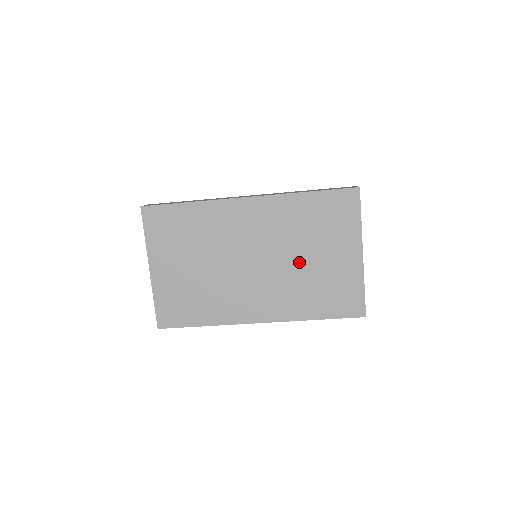
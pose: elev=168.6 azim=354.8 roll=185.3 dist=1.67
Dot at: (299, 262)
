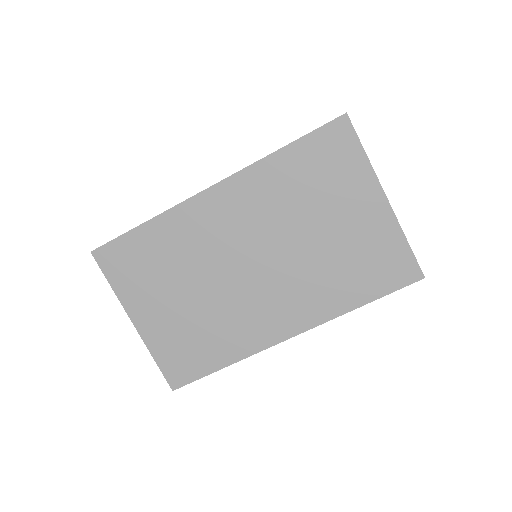
Dot at: (309, 242)
